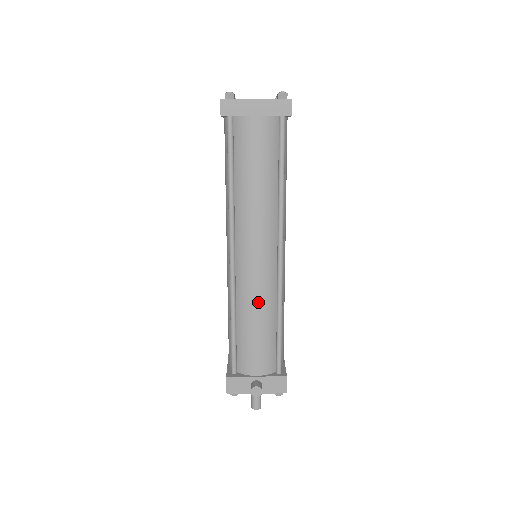
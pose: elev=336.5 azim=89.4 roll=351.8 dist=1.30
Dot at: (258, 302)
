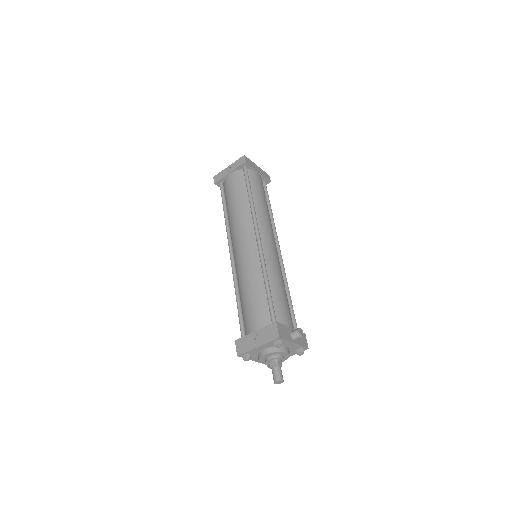
Dot at: (279, 271)
